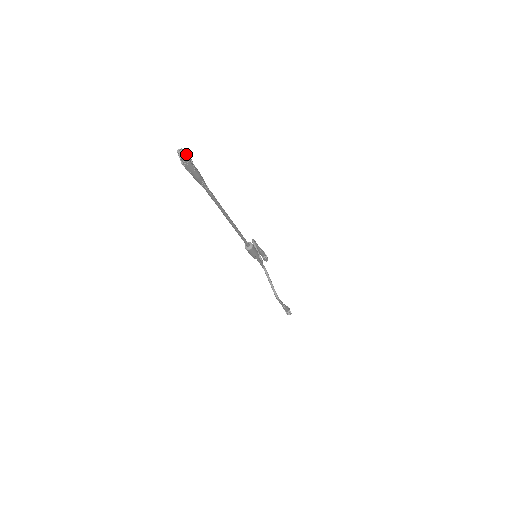
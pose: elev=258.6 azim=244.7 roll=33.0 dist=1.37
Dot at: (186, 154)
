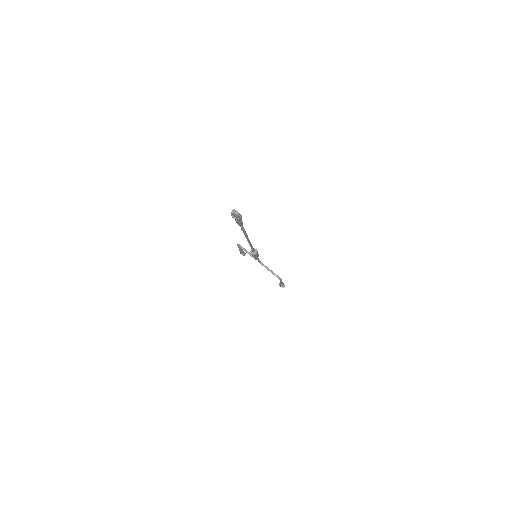
Dot at: (236, 211)
